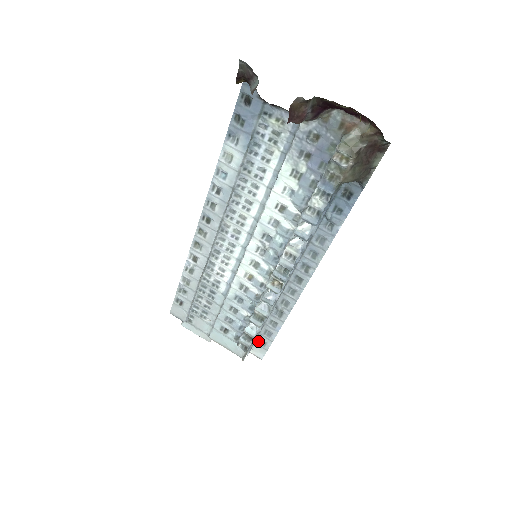
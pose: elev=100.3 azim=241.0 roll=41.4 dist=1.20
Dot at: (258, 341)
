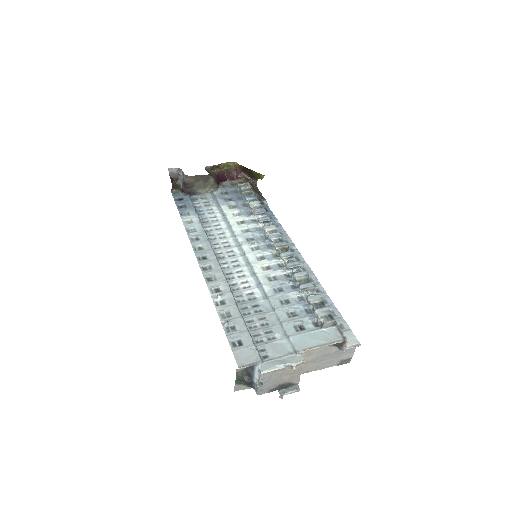
Dot at: occluded
